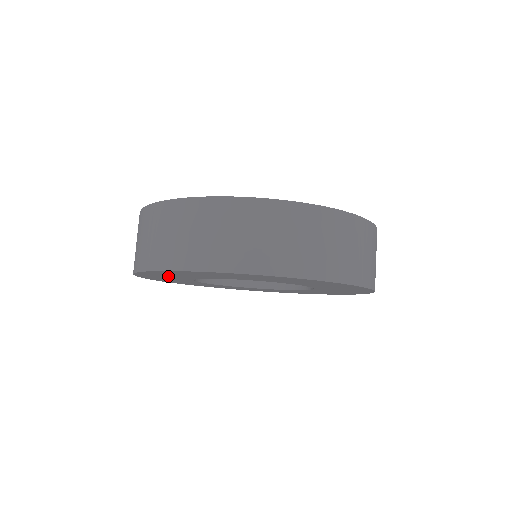
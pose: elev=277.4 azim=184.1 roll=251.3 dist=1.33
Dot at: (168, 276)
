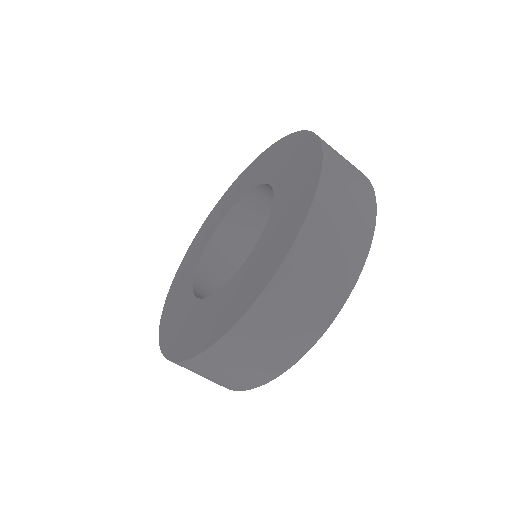
Dot at: occluded
